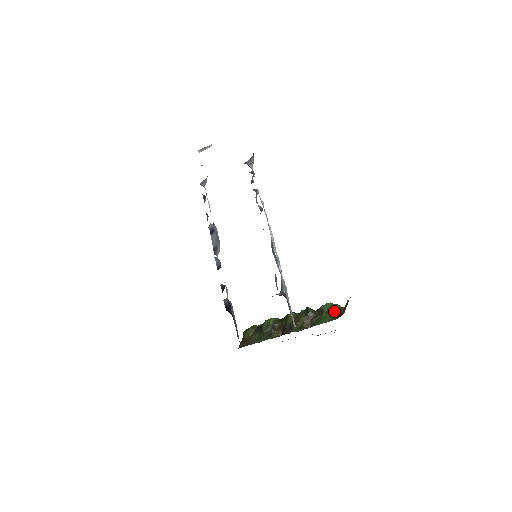
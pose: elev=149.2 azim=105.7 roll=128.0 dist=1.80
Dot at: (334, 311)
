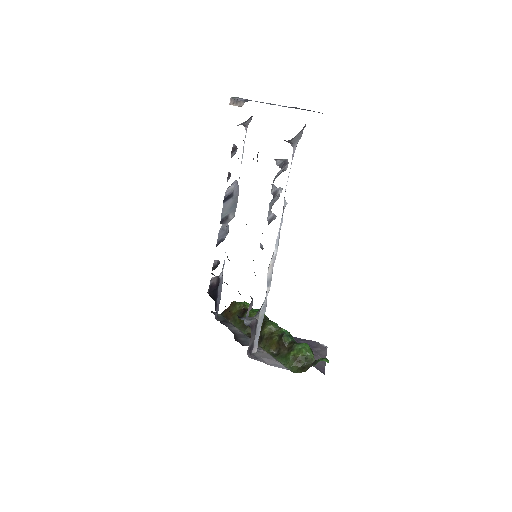
Dot at: (301, 360)
